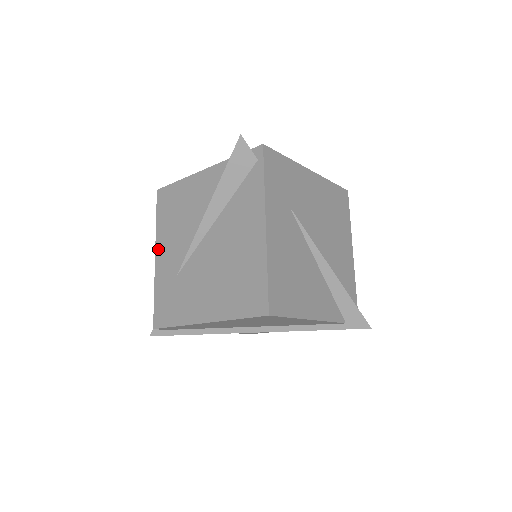
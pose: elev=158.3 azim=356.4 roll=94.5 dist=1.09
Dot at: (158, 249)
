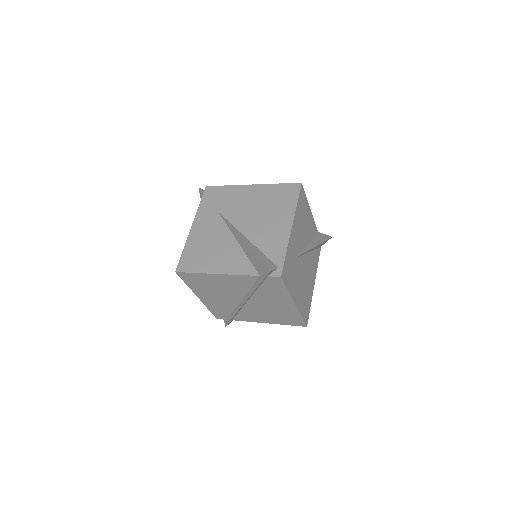
Dot at: occluded
